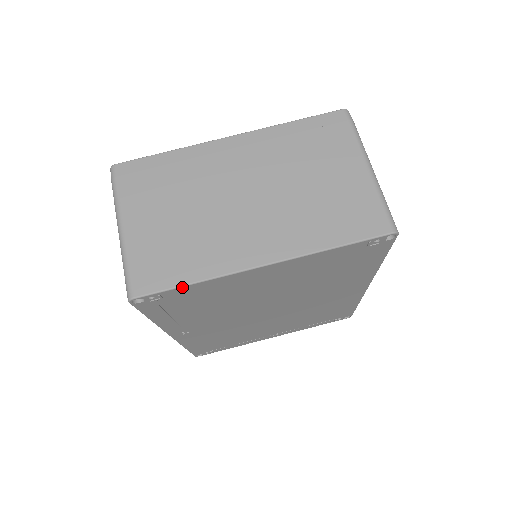
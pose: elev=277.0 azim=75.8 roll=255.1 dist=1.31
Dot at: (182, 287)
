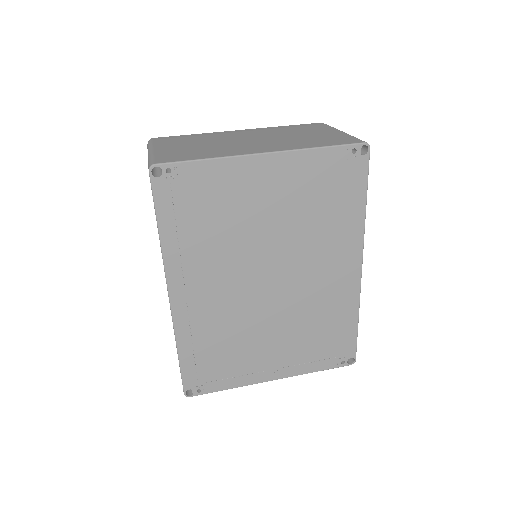
Dot at: (196, 162)
